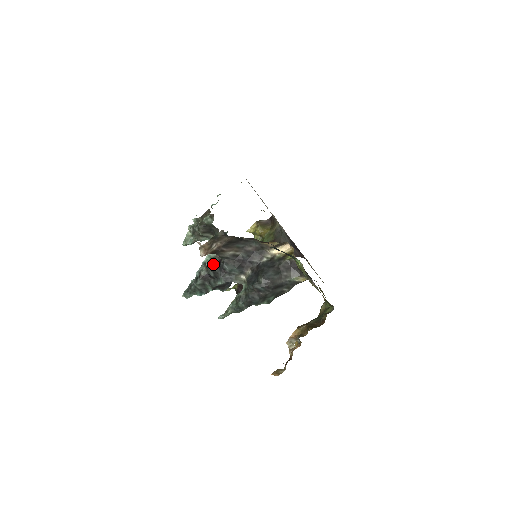
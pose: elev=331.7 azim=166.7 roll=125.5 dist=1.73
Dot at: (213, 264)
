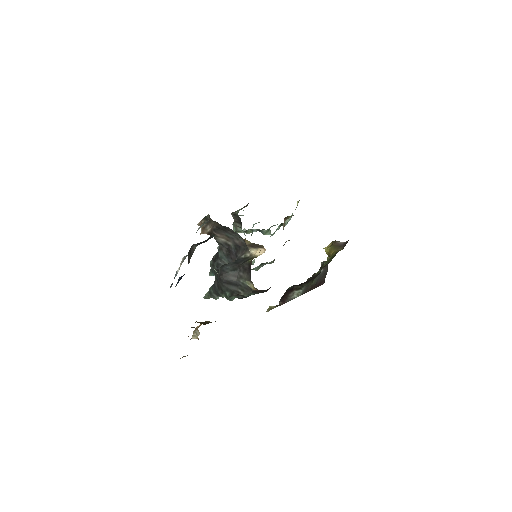
Dot at: occluded
